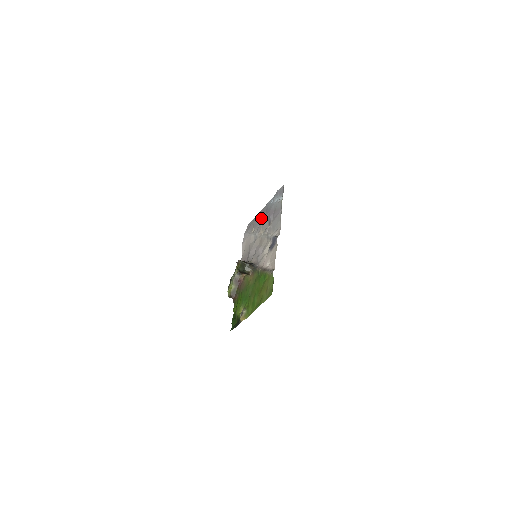
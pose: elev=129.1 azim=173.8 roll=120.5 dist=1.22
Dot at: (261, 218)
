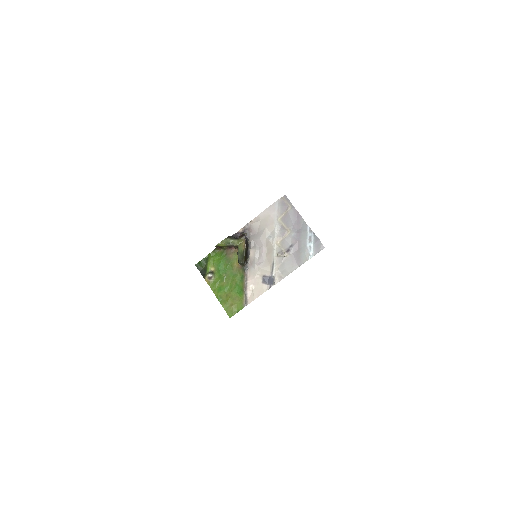
Dot at: (293, 226)
